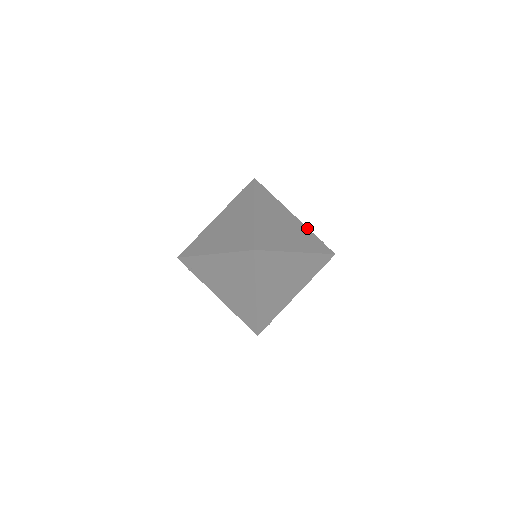
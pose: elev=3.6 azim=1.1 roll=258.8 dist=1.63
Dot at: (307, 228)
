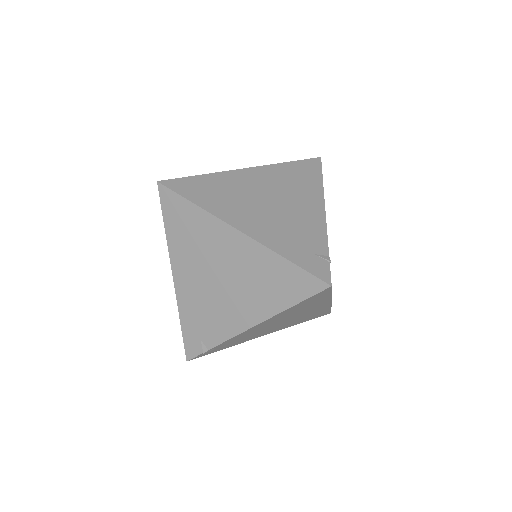
Dot at: (325, 232)
